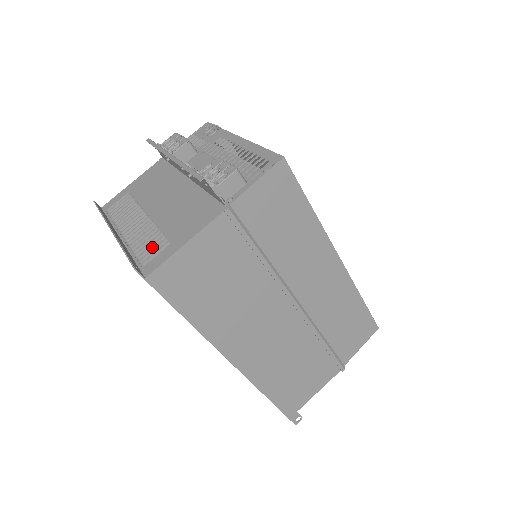
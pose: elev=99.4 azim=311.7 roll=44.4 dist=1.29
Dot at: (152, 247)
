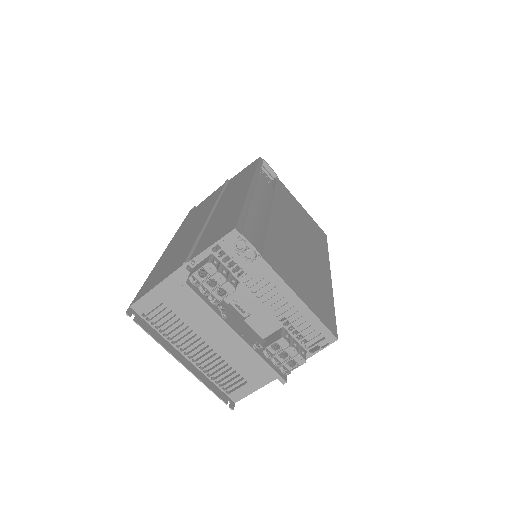
Dot at: (228, 378)
